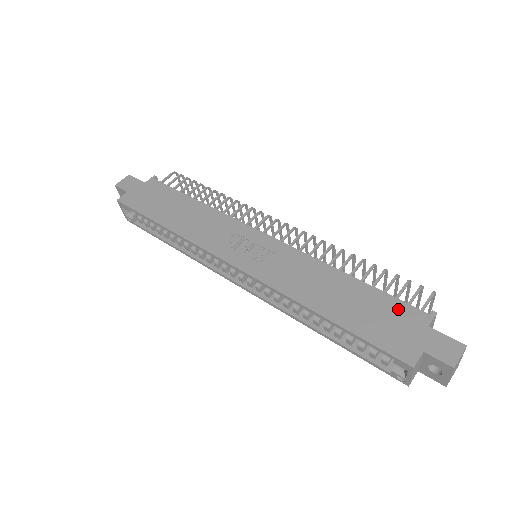
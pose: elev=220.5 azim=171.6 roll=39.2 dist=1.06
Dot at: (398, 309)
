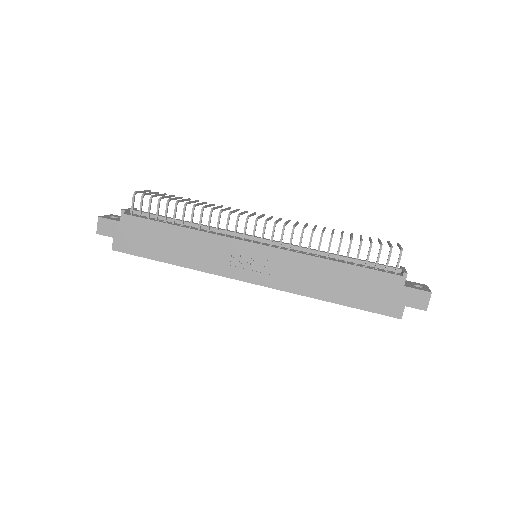
Dot at: (380, 280)
